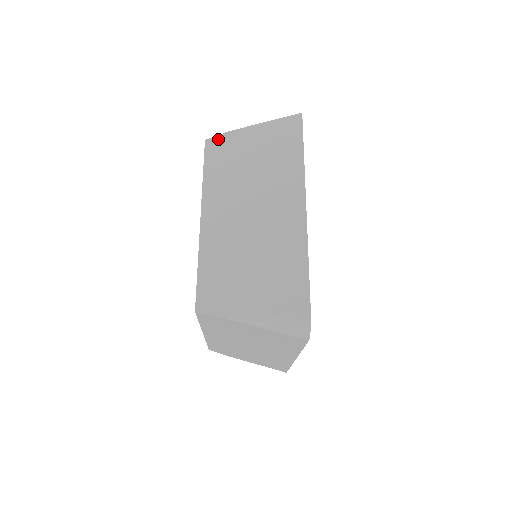
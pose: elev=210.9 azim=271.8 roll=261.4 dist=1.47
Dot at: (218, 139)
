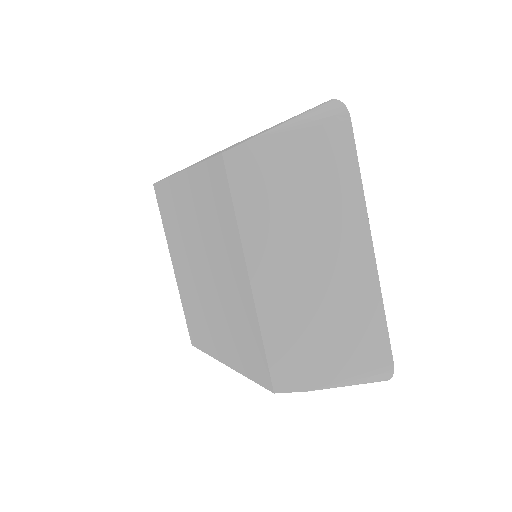
Dot at: (242, 151)
